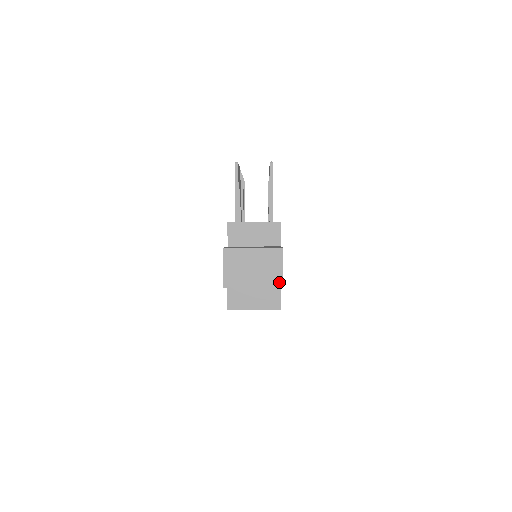
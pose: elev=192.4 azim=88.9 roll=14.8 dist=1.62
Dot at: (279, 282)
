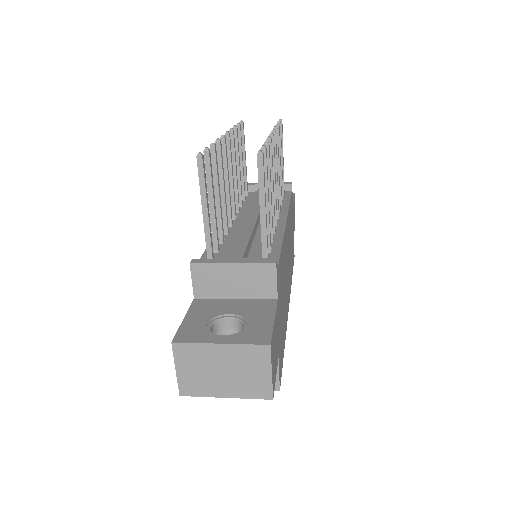
Dot at: (267, 392)
